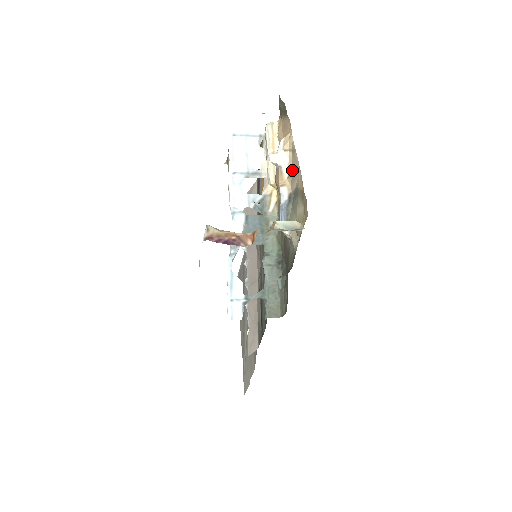
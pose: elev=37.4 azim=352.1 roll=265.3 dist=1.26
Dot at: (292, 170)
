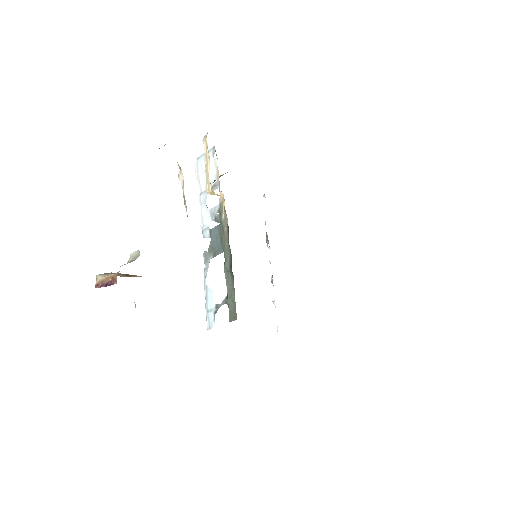
Dot at: occluded
